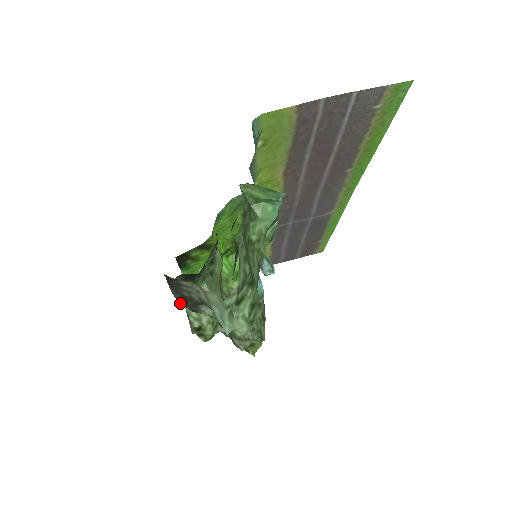
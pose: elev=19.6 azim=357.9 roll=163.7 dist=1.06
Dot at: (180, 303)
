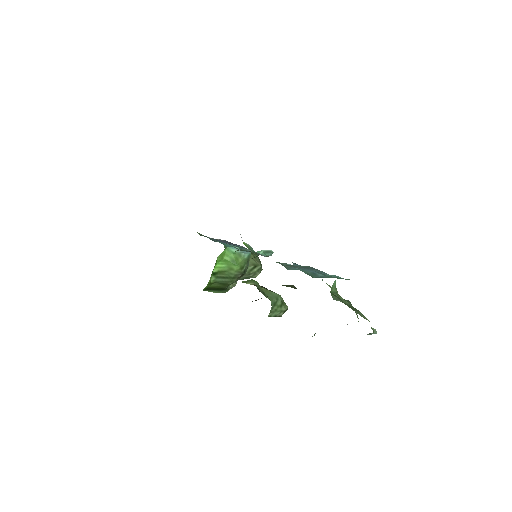
Dot at: (314, 334)
